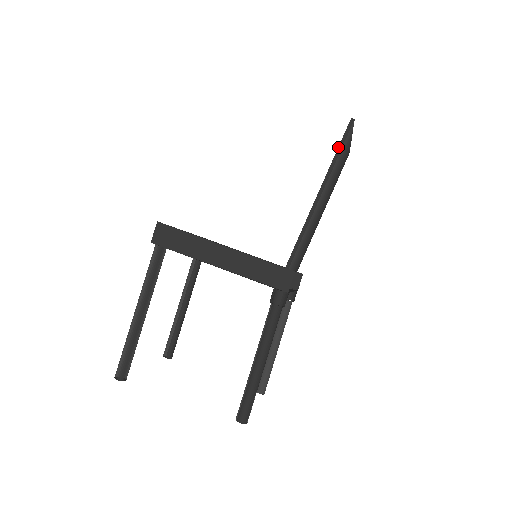
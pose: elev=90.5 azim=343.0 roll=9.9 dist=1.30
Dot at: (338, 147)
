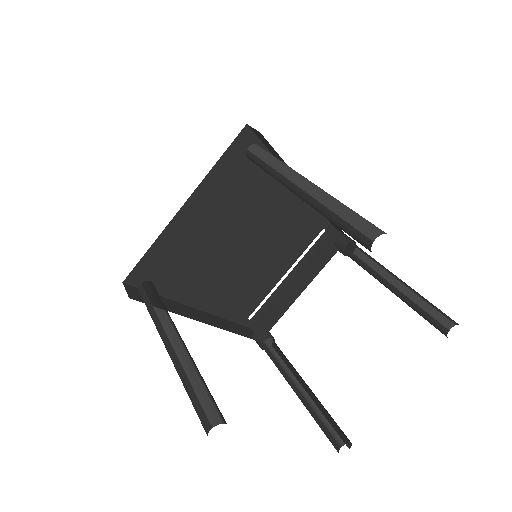
Dot at: occluded
